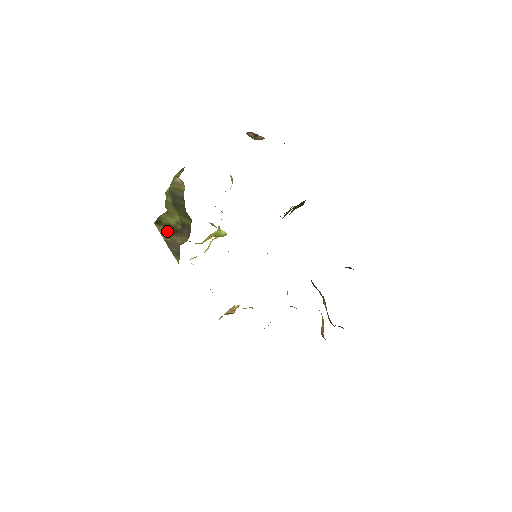
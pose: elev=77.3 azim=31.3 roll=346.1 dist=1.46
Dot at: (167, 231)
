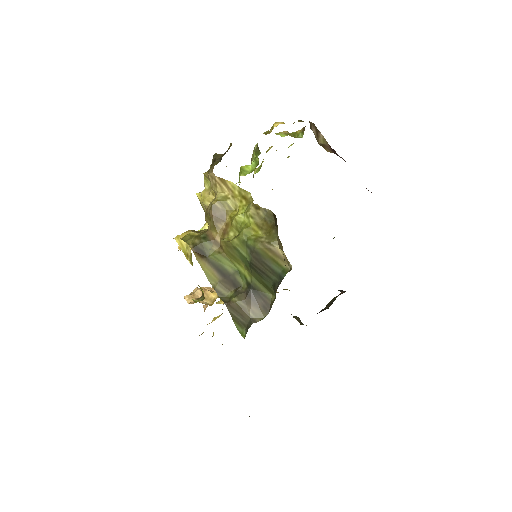
Dot at: (217, 274)
